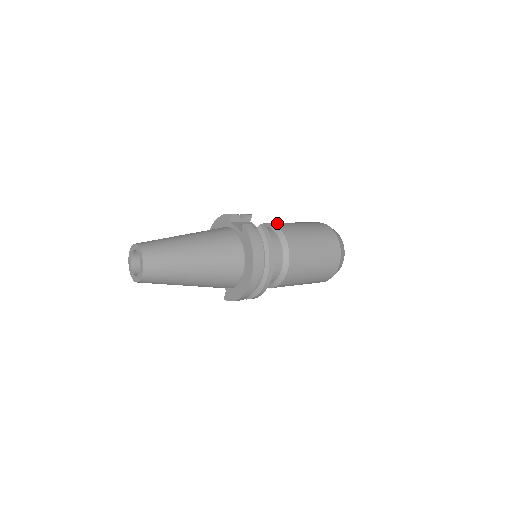
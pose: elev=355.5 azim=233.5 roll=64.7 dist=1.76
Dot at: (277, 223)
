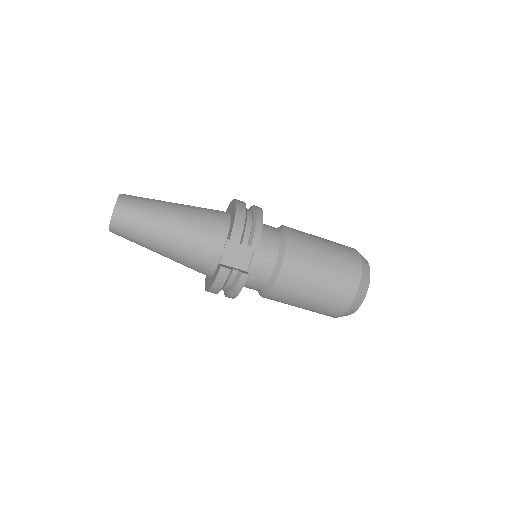
Dot at: occluded
